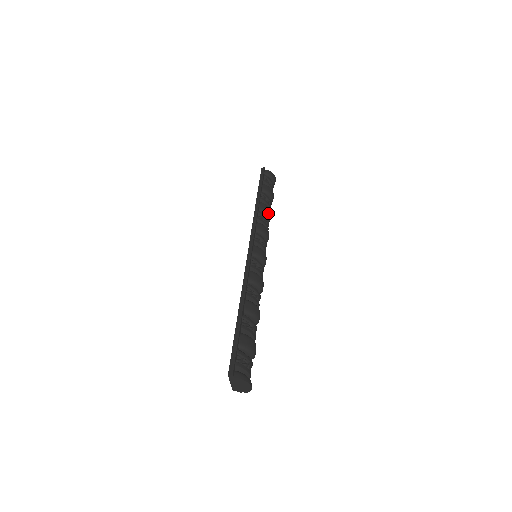
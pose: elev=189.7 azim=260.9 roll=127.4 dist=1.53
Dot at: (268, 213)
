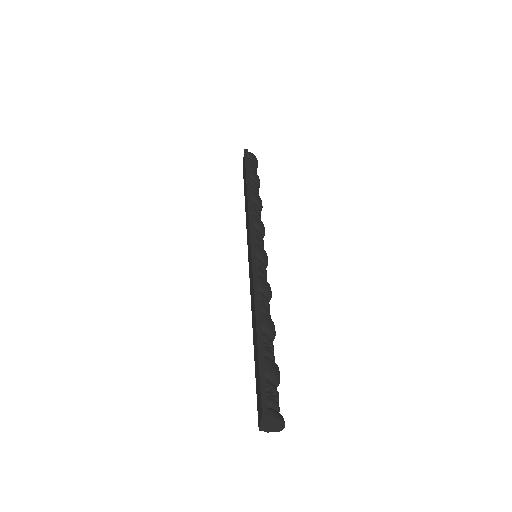
Dot at: (260, 204)
